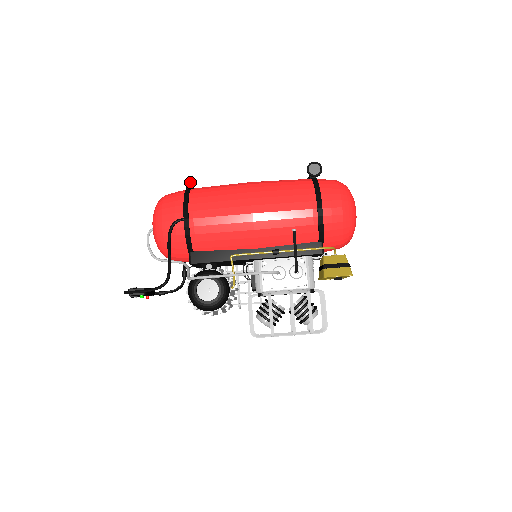
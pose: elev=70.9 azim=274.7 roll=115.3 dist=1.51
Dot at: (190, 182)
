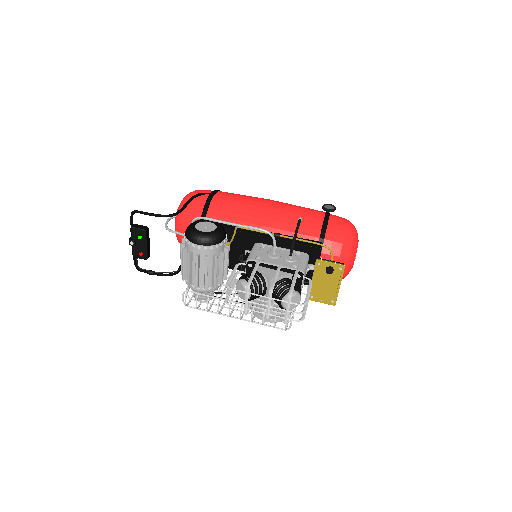
Dot at: occluded
